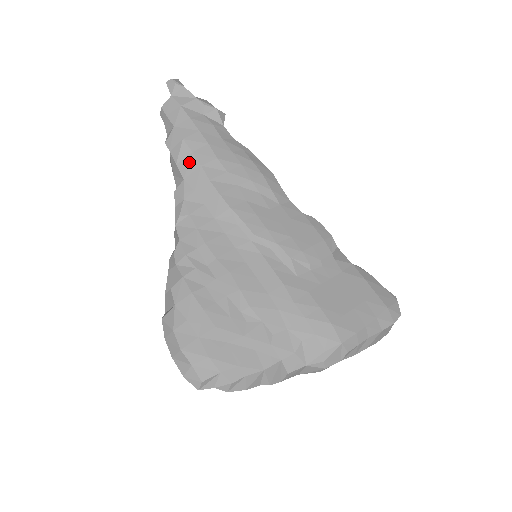
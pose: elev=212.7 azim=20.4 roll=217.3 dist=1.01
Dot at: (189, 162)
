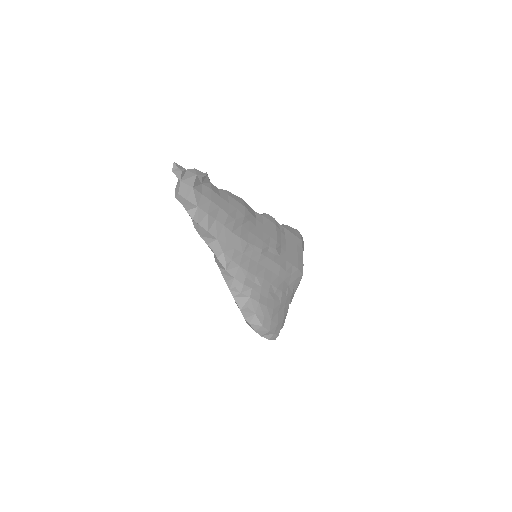
Dot at: (216, 227)
